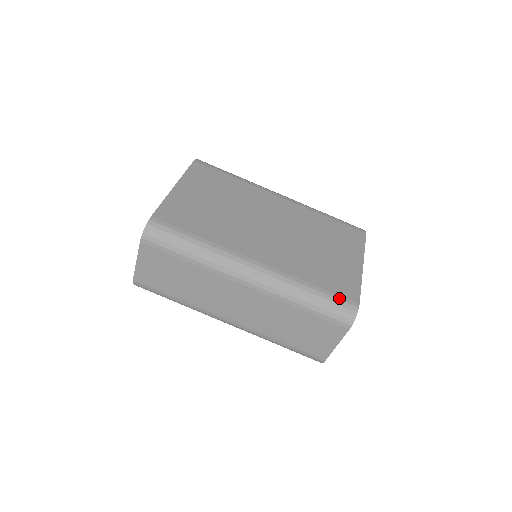
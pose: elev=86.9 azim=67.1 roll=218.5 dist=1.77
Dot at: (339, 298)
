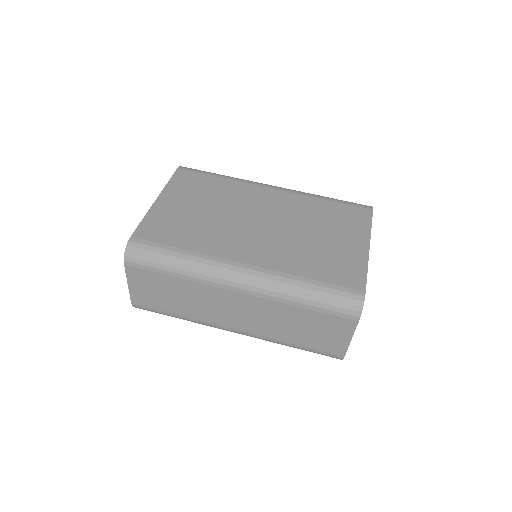
Dot at: (341, 289)
